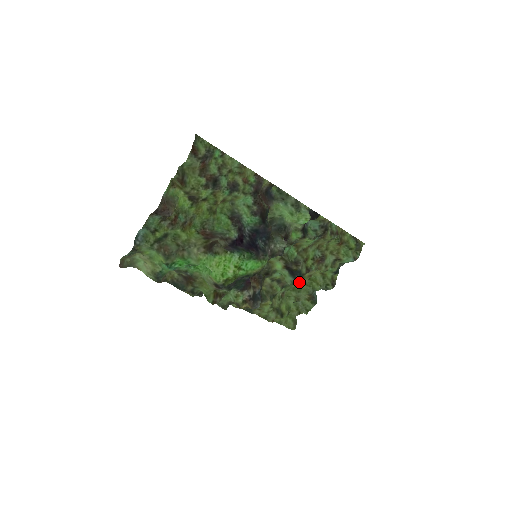
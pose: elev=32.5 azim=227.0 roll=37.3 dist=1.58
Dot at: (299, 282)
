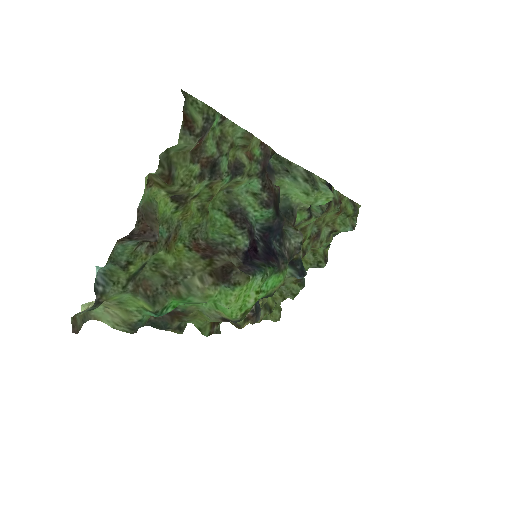
Dot at: (302, 274)
